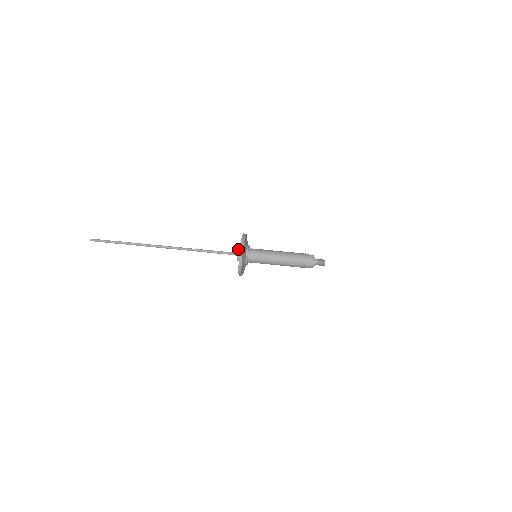
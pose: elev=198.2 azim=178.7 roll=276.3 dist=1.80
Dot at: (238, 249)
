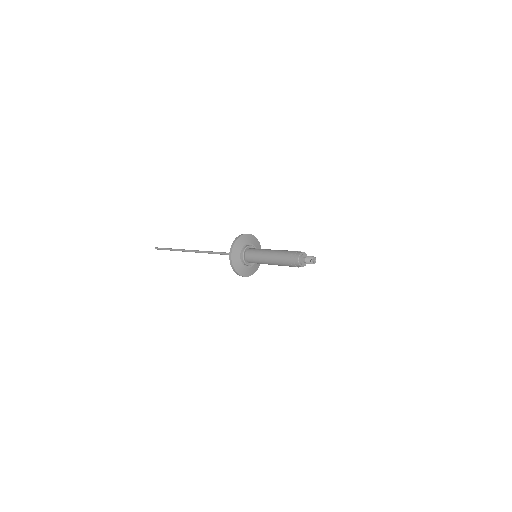
Dot at: occluded
